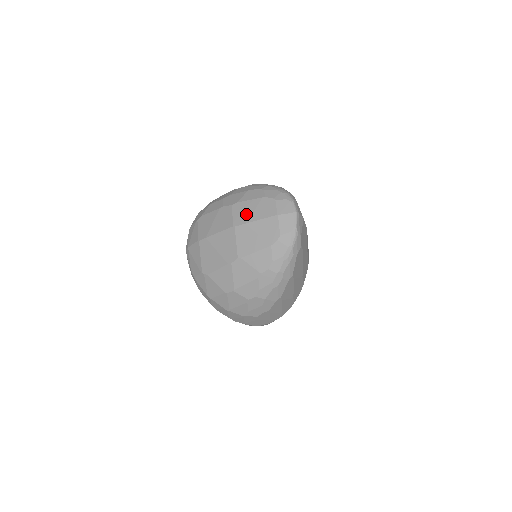
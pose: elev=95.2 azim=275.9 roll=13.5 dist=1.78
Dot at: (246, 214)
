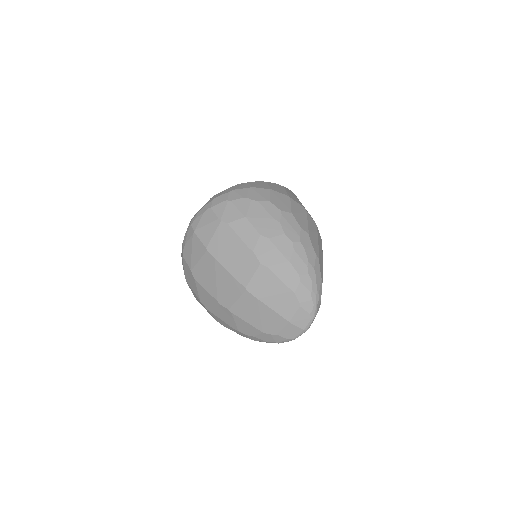
Dot at: (265, 290)
